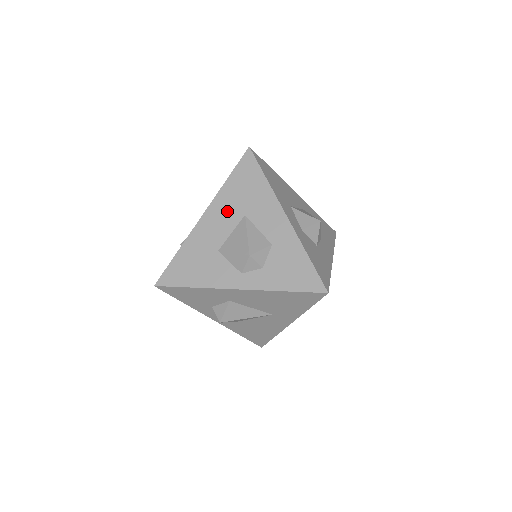
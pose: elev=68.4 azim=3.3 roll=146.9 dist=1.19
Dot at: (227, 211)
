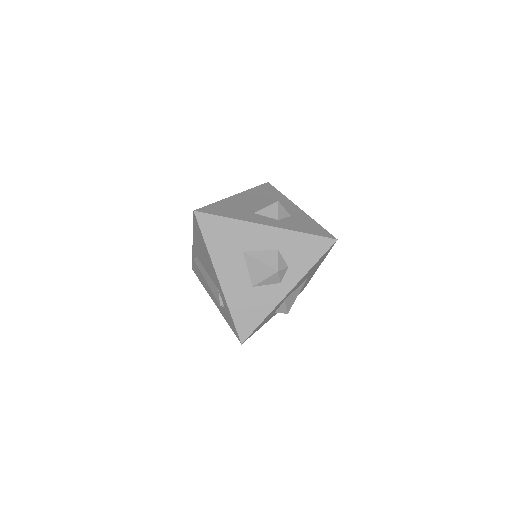
Dot at: (230, 261)
